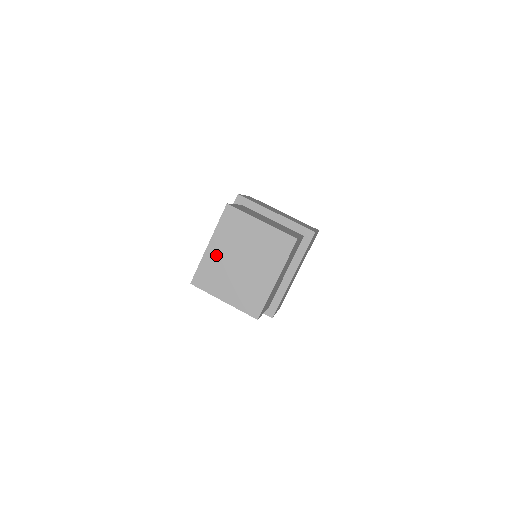
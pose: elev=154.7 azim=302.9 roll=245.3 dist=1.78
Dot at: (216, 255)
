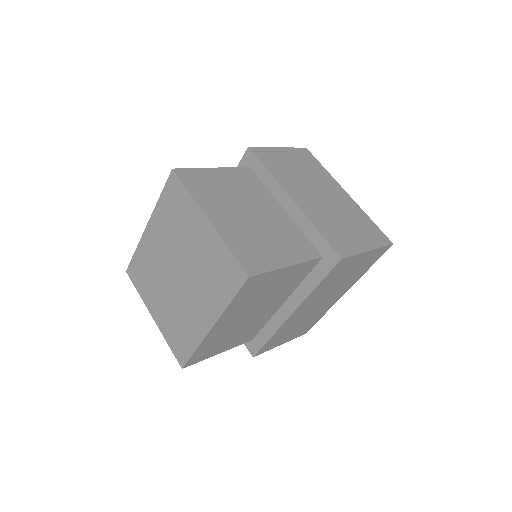
Dot at: (152, 246)
